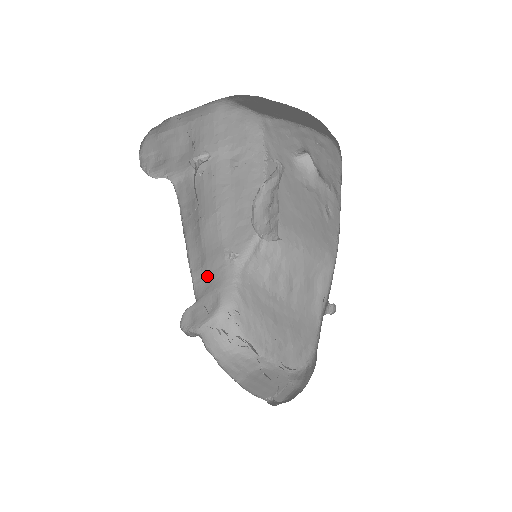
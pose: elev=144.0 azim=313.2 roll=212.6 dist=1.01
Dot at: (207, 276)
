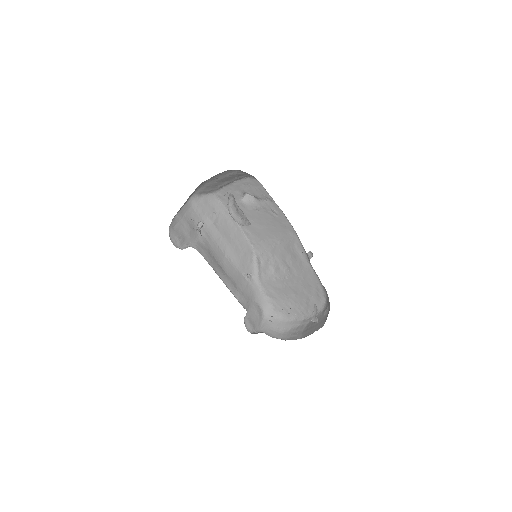
Dot at: (243, 294)
